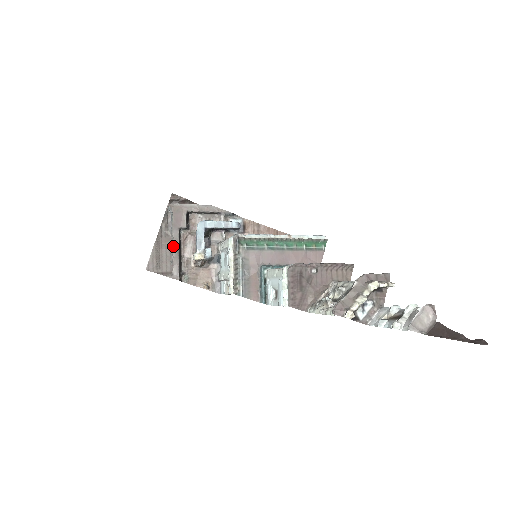
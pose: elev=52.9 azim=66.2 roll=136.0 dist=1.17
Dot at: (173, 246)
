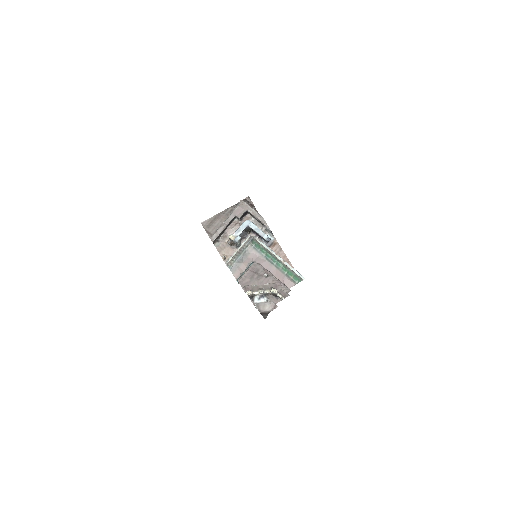
Dot at: (225, 222)
